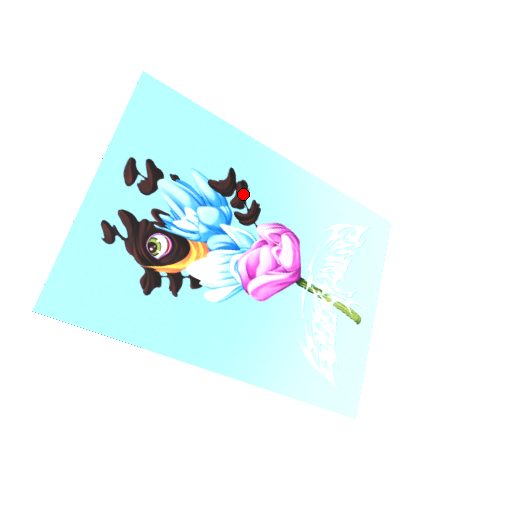
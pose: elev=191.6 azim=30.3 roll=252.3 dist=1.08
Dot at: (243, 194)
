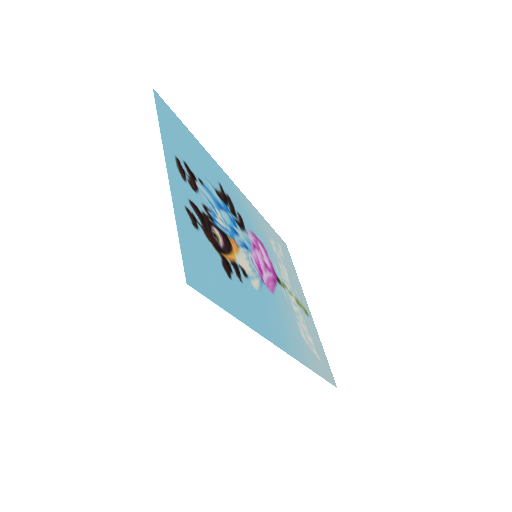
Dot at: (232, 206)
